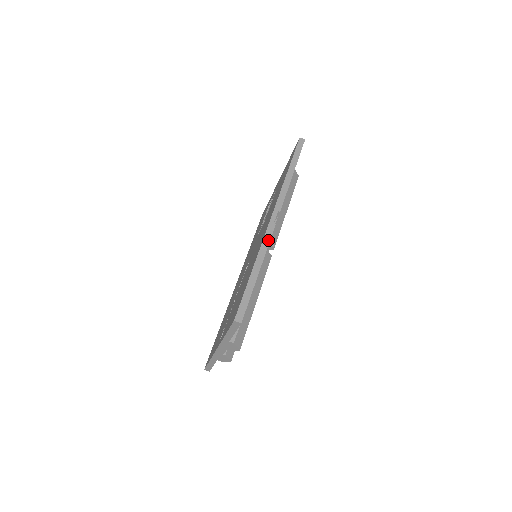
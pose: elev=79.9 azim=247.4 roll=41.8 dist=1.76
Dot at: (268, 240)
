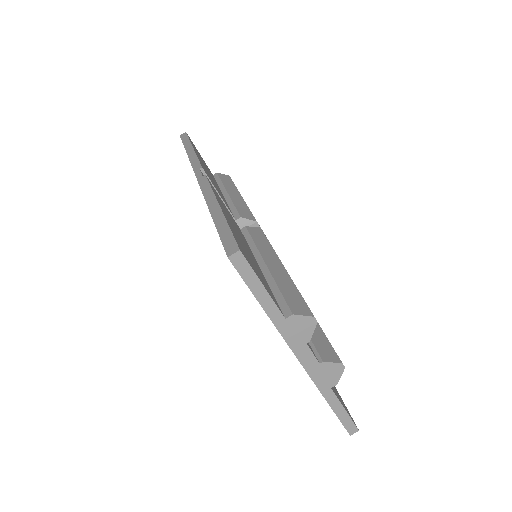
Dot at: (207, 186)
